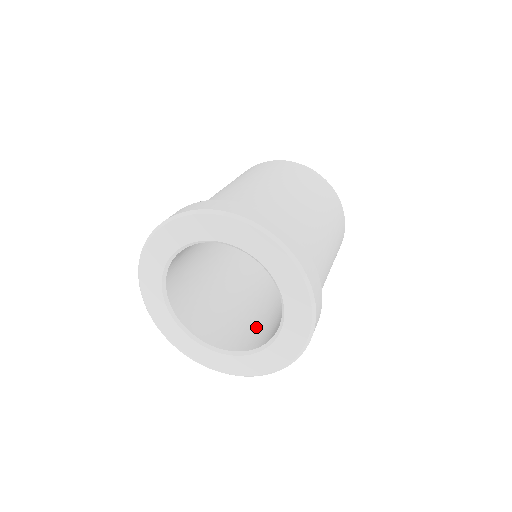
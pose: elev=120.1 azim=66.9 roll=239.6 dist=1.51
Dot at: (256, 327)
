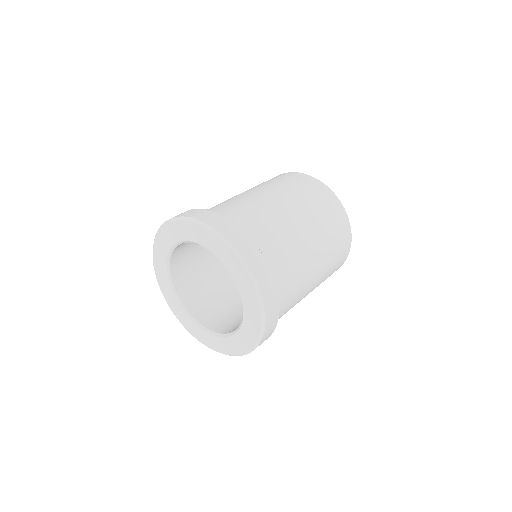
Dot at: (210, 295)
